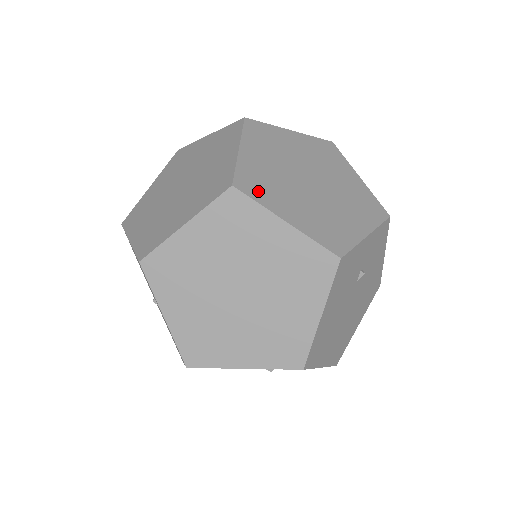
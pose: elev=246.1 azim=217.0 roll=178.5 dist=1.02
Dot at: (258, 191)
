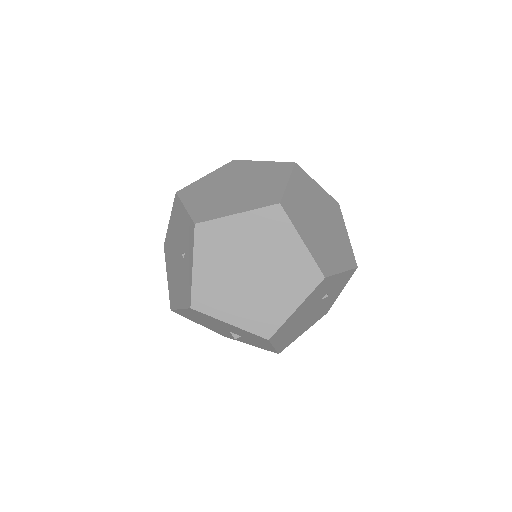
Dot at: (292, 214)
